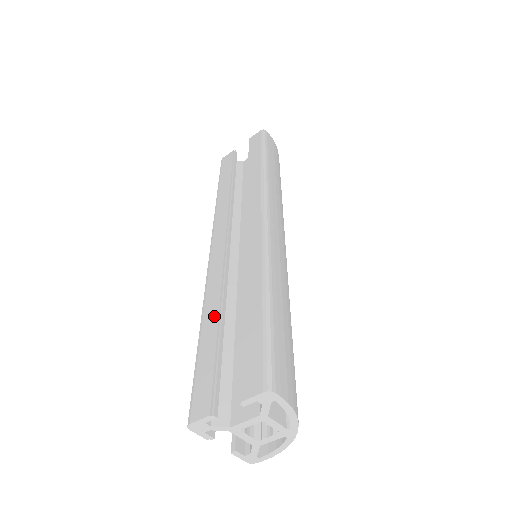
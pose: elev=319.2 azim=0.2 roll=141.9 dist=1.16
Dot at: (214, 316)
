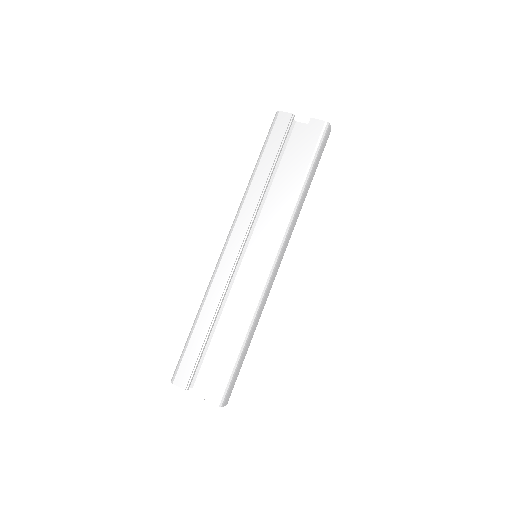
Dot at: (209, 319)
